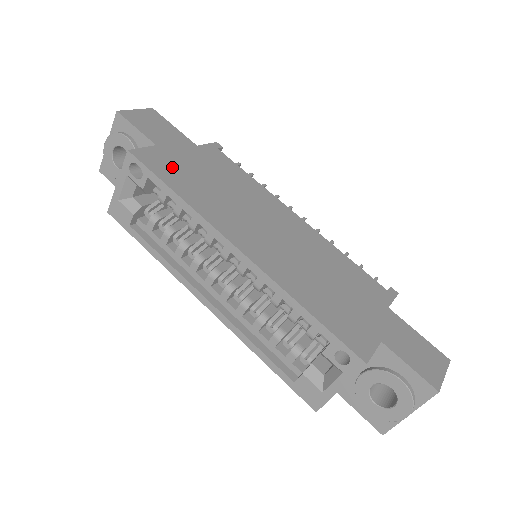
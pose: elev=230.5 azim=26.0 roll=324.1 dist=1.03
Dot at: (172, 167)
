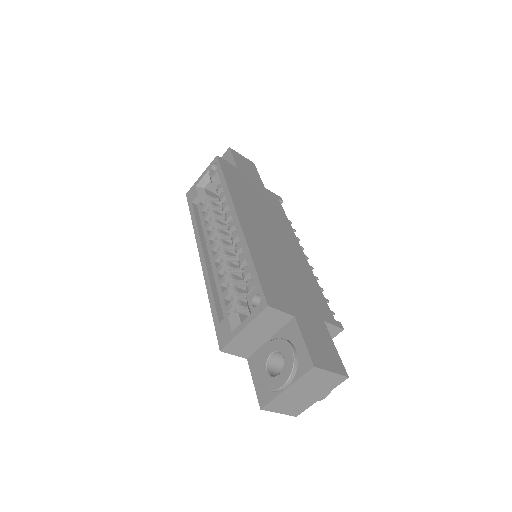
Dot at: (236, 177)
